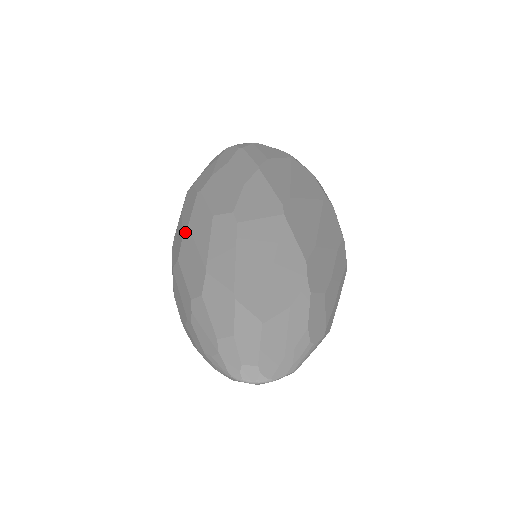
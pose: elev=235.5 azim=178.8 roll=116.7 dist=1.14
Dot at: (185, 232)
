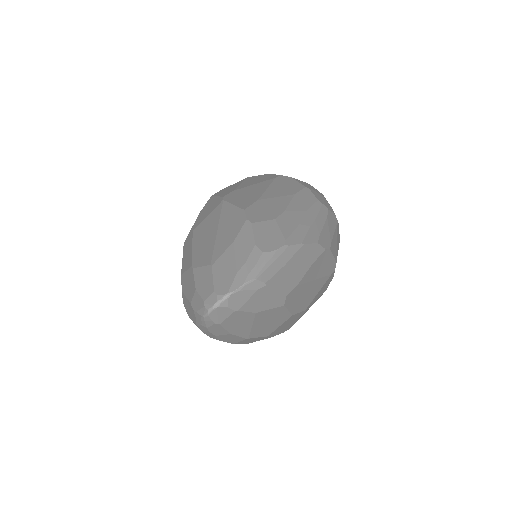
Dot at: occluded
